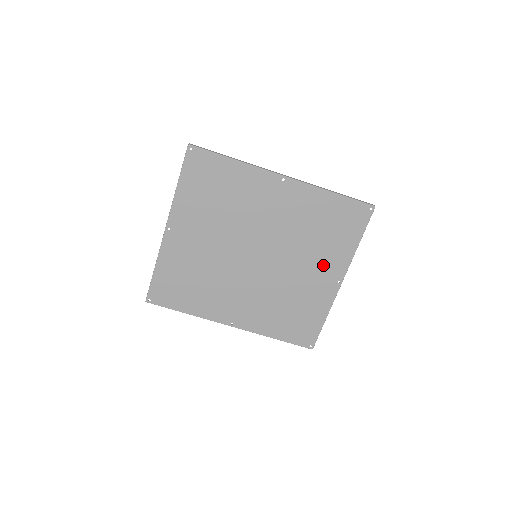
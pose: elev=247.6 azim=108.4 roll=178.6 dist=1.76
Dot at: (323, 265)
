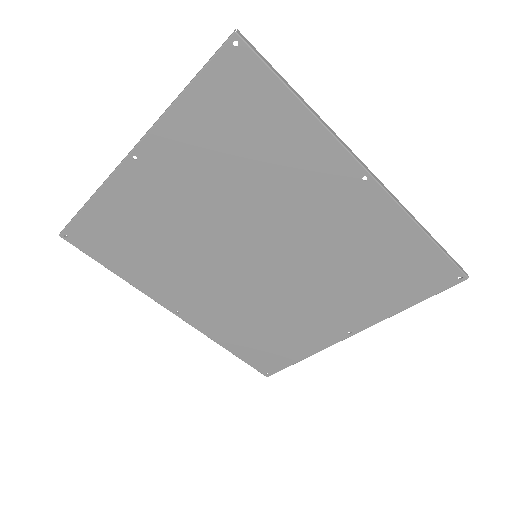
Dot at: (343, 308)
